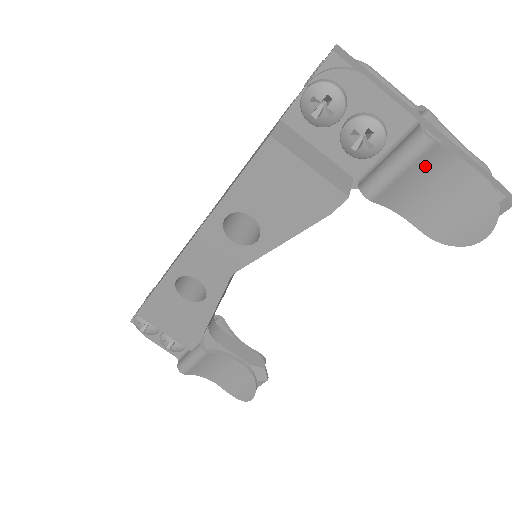
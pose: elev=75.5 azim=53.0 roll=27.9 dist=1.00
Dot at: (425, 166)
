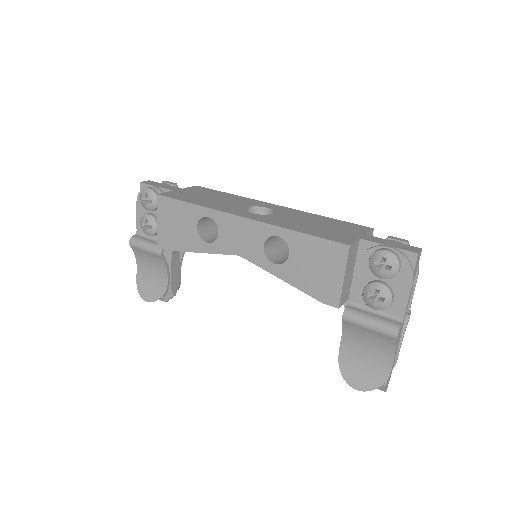
Dot at: (380, 338)
